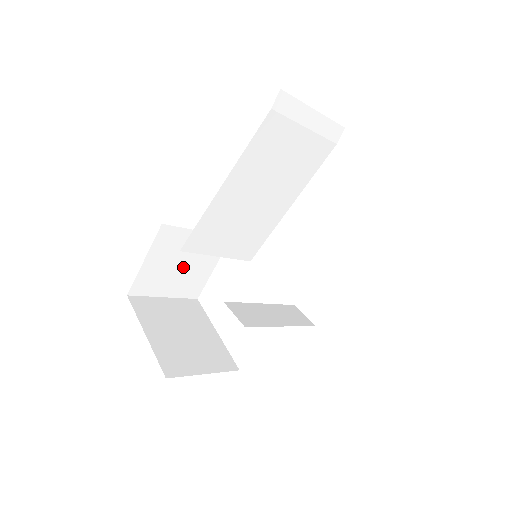
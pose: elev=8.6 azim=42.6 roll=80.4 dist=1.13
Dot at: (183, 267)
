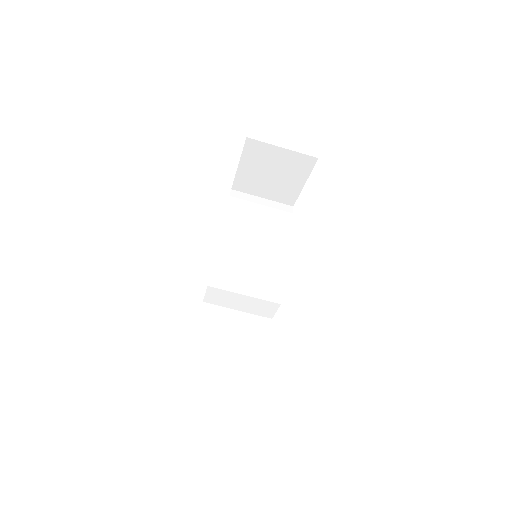
Dot at: (235, 342)
